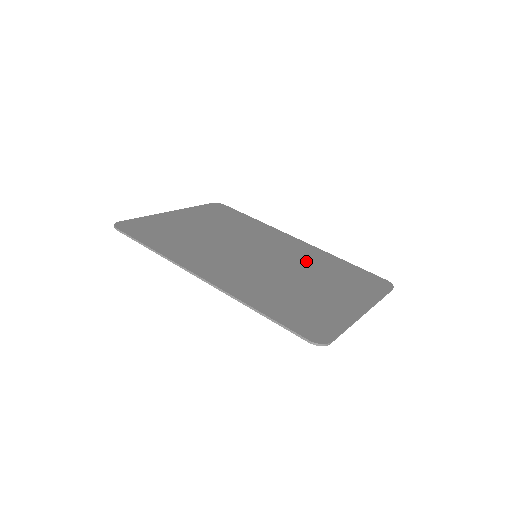
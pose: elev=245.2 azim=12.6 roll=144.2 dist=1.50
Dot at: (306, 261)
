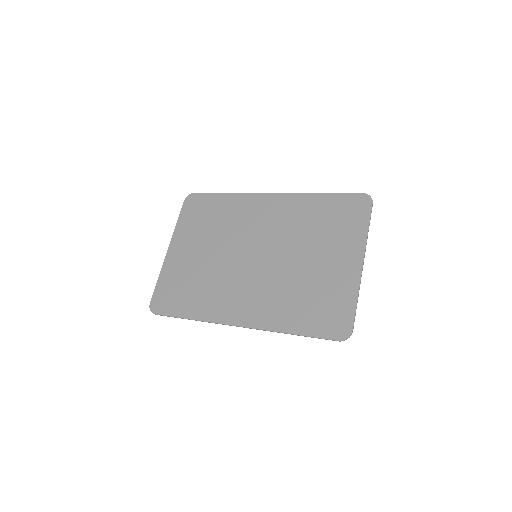
Dot at: (293, 227)
